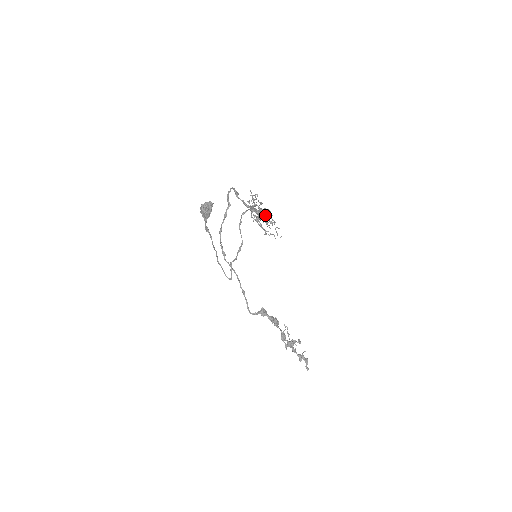
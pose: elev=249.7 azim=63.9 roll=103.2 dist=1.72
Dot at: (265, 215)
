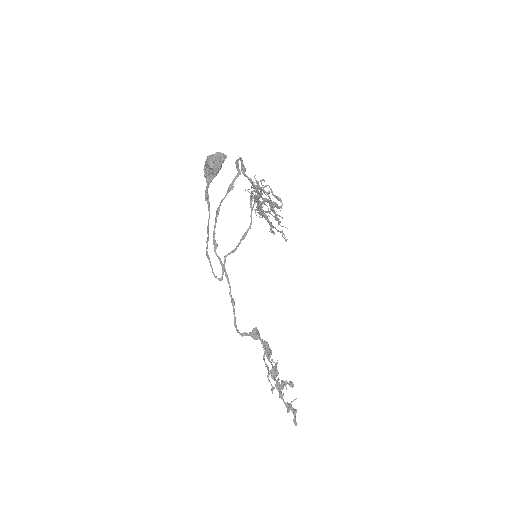
Dot at: (268, 210)
